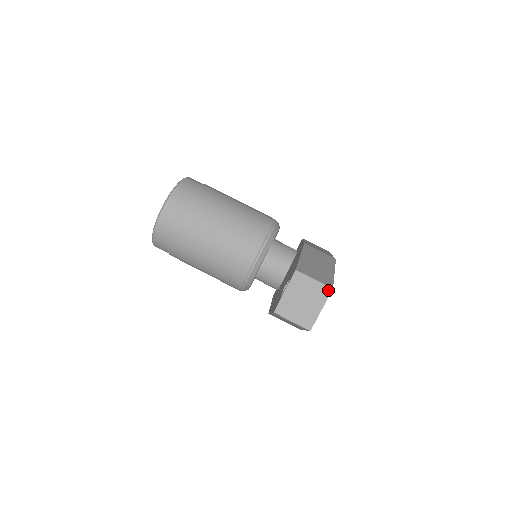
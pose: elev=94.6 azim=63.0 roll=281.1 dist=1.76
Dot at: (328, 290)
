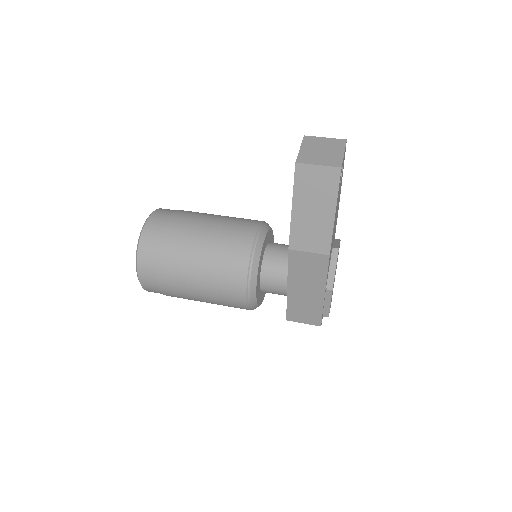
Dot at: (343, 141)
